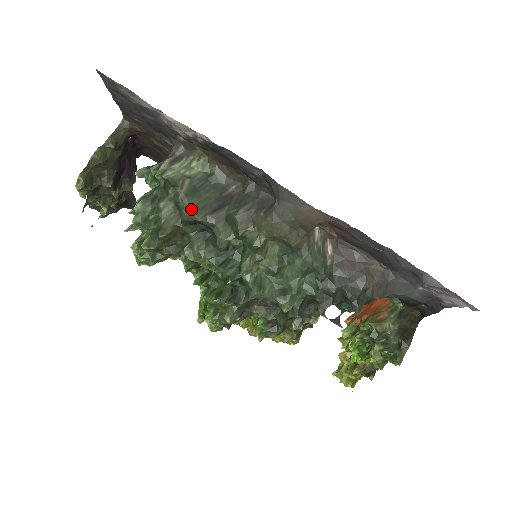
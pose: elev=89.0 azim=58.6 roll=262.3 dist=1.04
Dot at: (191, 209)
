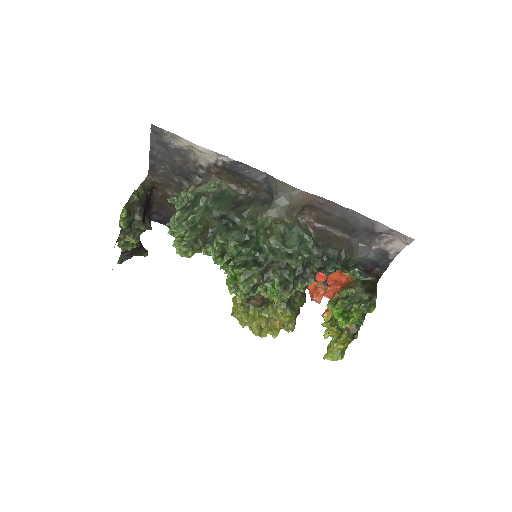
Dot at: (218, 208)
